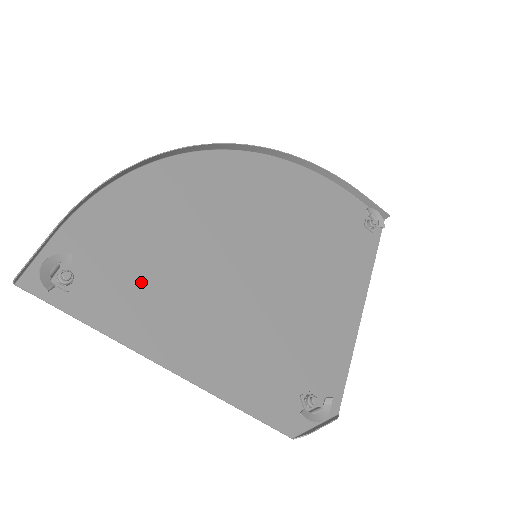
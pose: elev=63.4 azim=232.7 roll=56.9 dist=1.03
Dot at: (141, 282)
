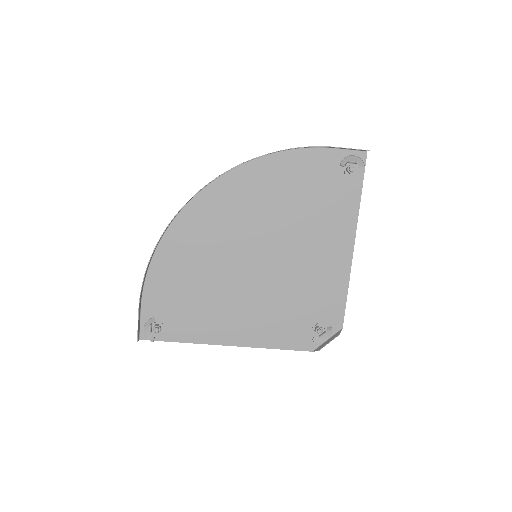
Dot at: (194, 310)
